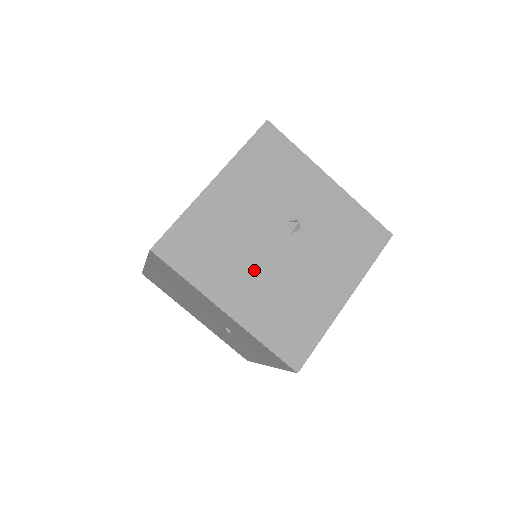
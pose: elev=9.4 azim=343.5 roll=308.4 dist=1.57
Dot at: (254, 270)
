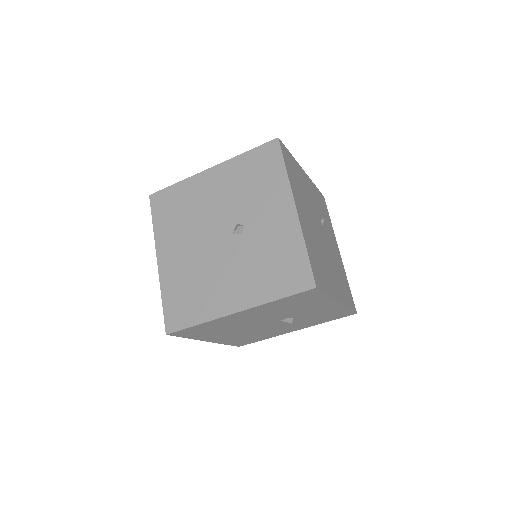
Dot at: (191, 244)
